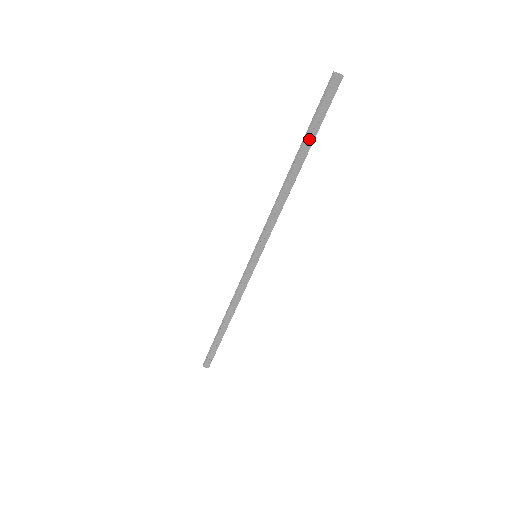
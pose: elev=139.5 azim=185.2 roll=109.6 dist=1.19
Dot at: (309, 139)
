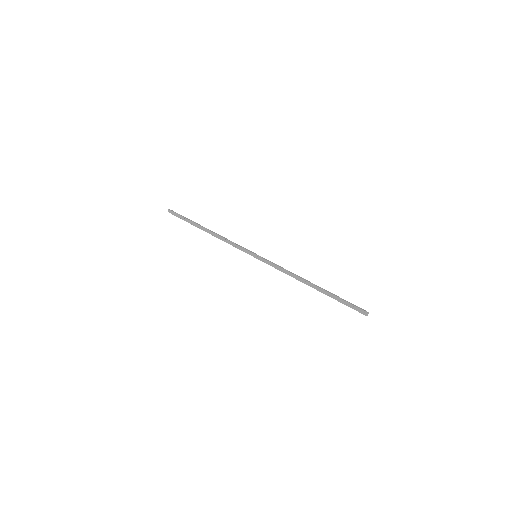
Dot at: (331, 297)
